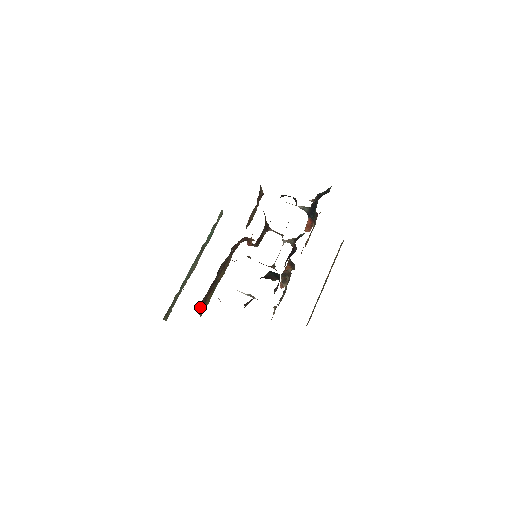
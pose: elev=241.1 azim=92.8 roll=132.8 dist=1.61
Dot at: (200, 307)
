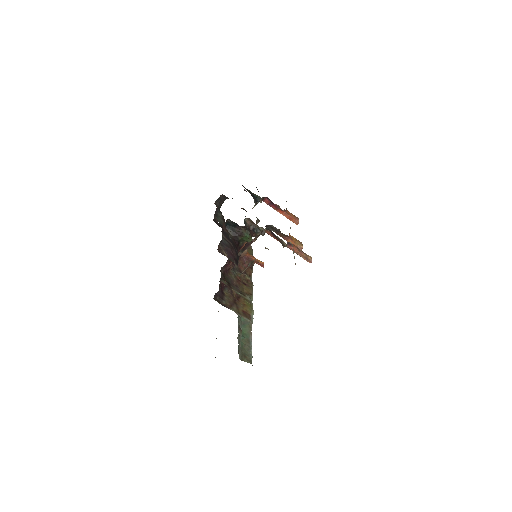
Dot at: (227, 305)
